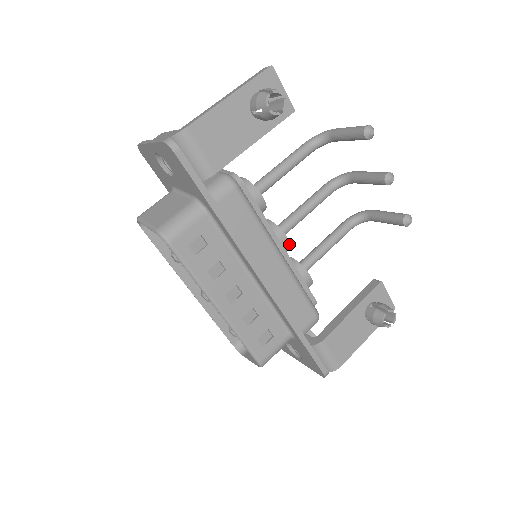
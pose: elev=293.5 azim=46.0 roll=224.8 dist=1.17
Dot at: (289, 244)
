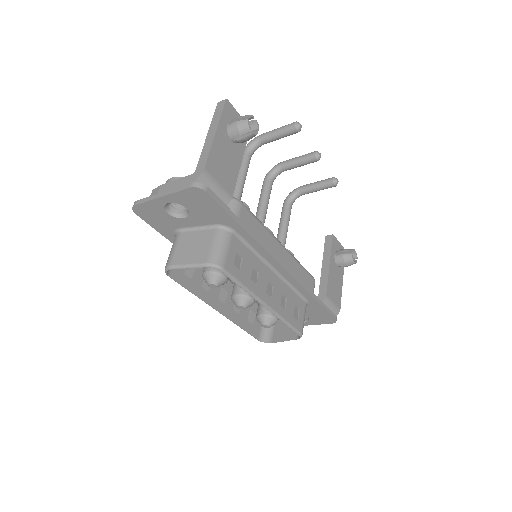
Dot at: occluded
